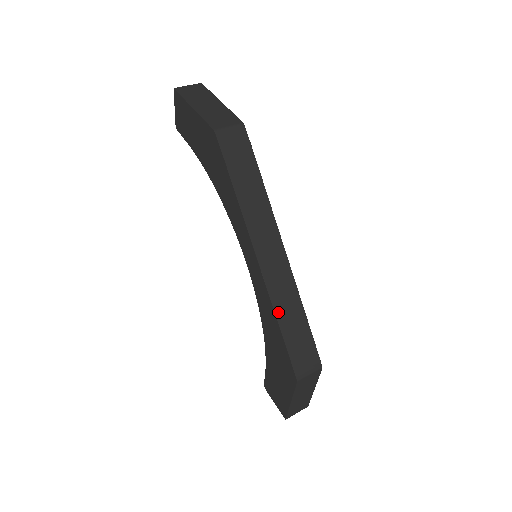
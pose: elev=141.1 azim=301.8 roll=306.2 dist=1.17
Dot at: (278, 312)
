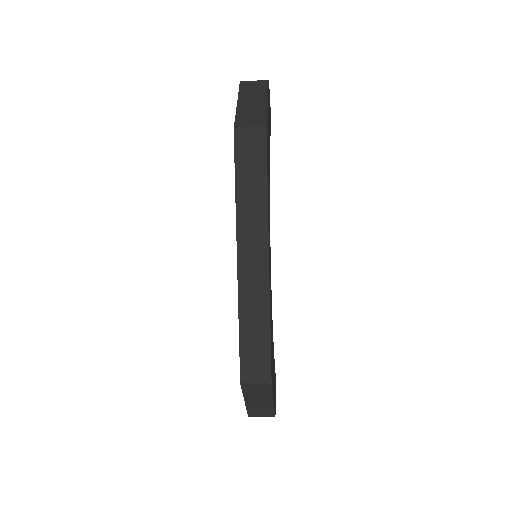
Dot at: (242, 313)
